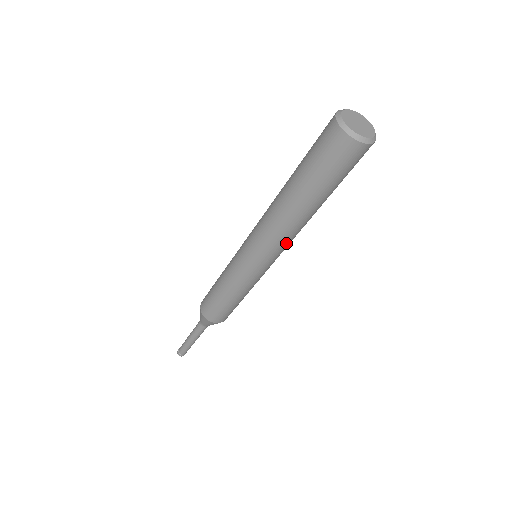
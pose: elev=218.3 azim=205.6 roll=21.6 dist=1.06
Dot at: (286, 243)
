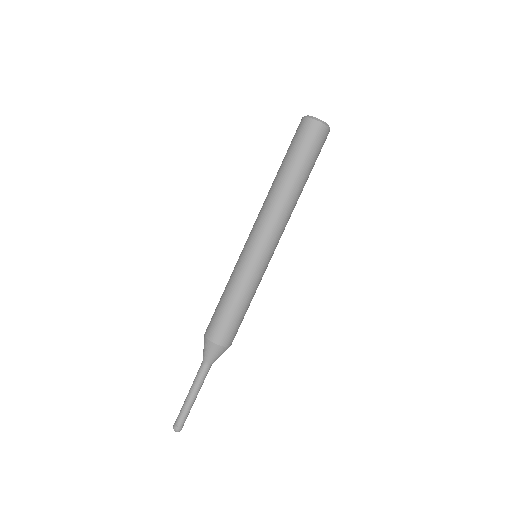
Dot at: occluded
